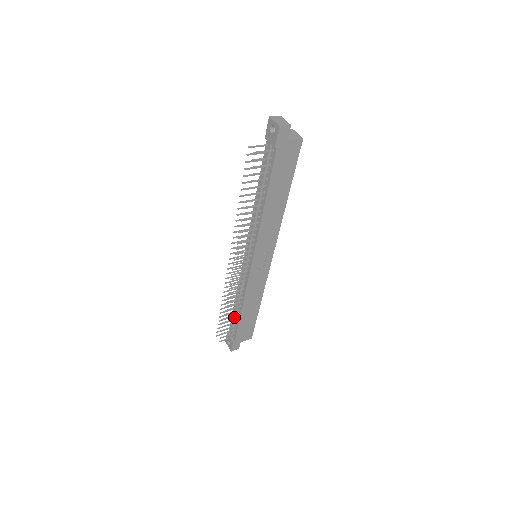
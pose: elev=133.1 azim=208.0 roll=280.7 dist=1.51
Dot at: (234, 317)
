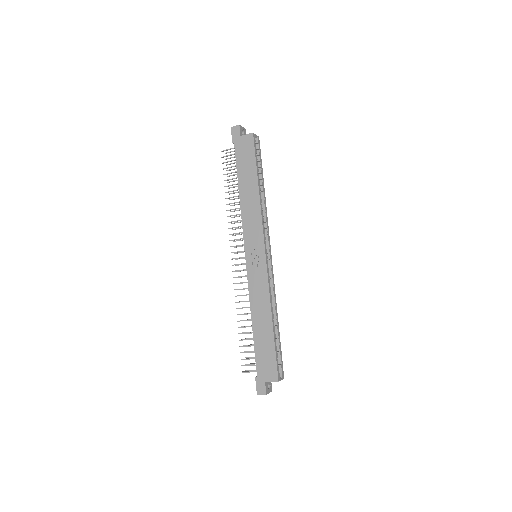
Dot at: occluded
